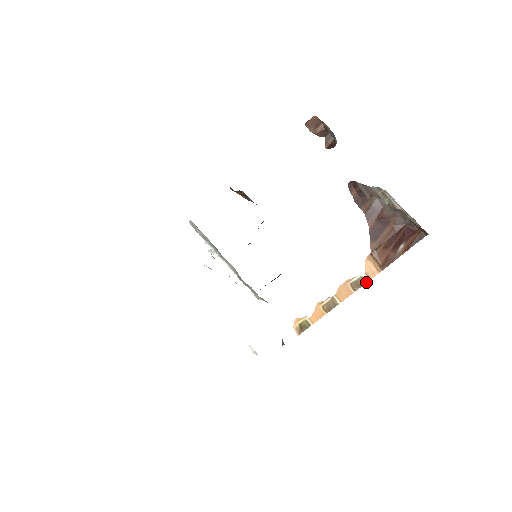
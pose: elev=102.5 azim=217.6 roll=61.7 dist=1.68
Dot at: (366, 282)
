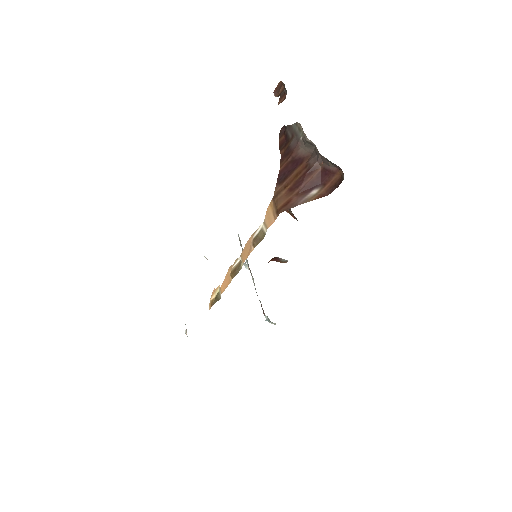
Dot at: occluded
